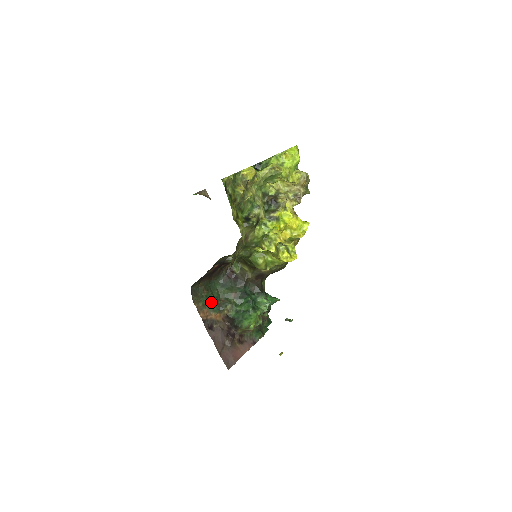
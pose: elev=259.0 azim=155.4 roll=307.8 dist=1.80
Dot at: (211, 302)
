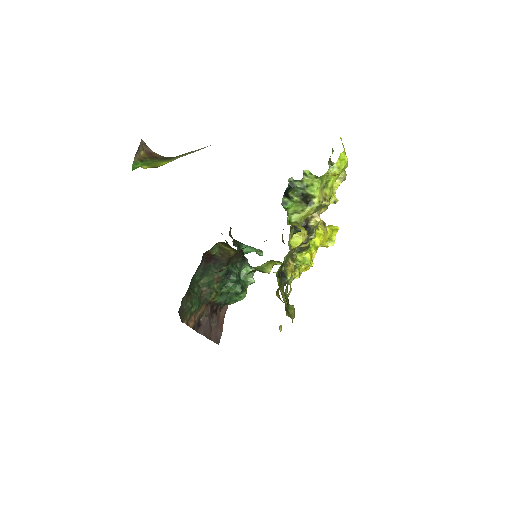
Dot at: (196, 304)
